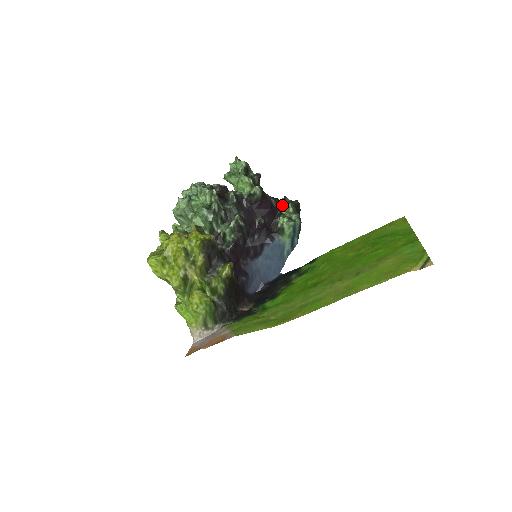
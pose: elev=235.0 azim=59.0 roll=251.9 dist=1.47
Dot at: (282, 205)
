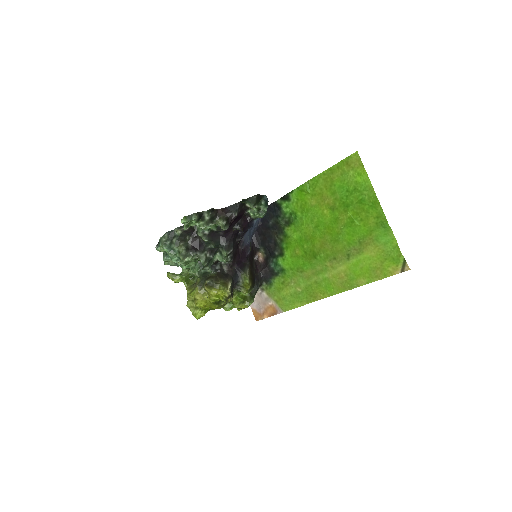
Dot at: (243, 202)
